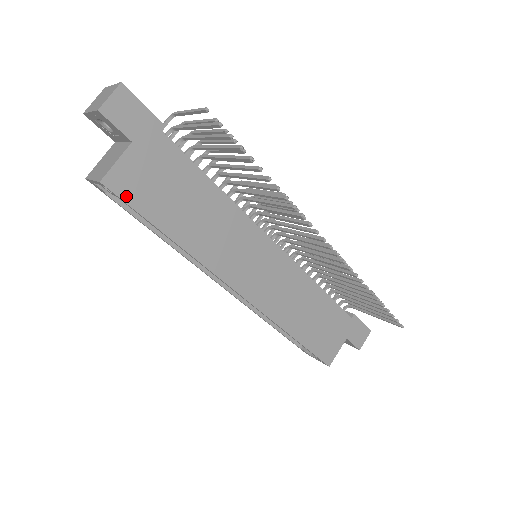
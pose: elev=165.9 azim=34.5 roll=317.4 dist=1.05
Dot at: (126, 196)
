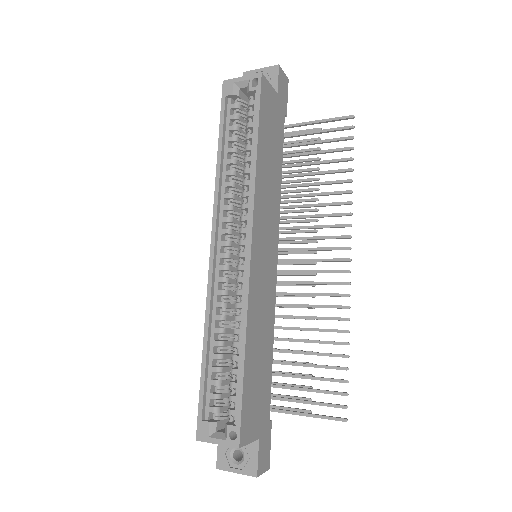
Dot at: (262, 97)
